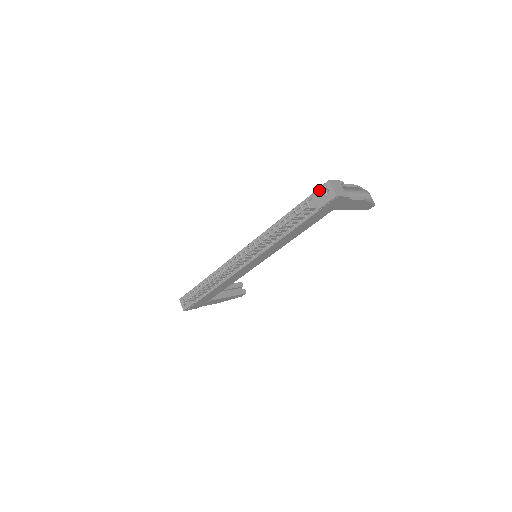
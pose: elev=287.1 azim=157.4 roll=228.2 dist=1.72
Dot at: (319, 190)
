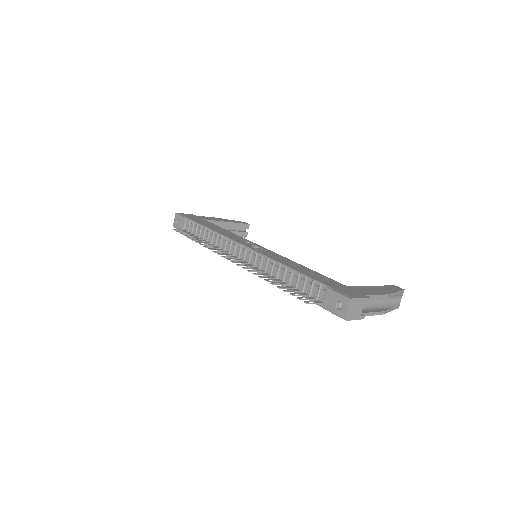
Dot at: (336, 295)
